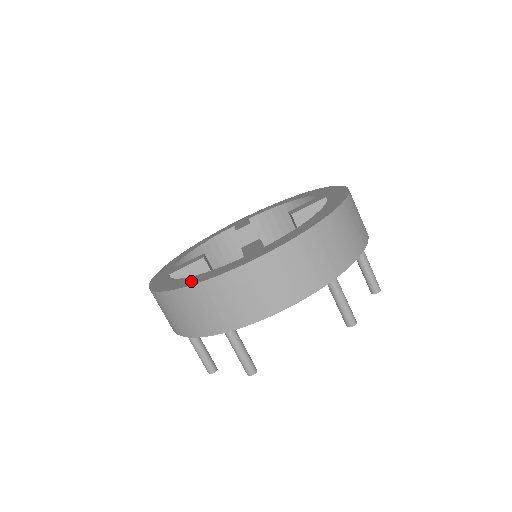
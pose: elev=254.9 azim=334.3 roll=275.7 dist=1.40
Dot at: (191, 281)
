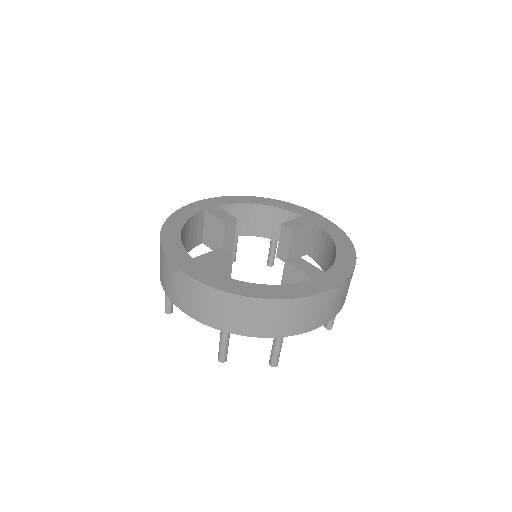
Dot at: (169, 236)
